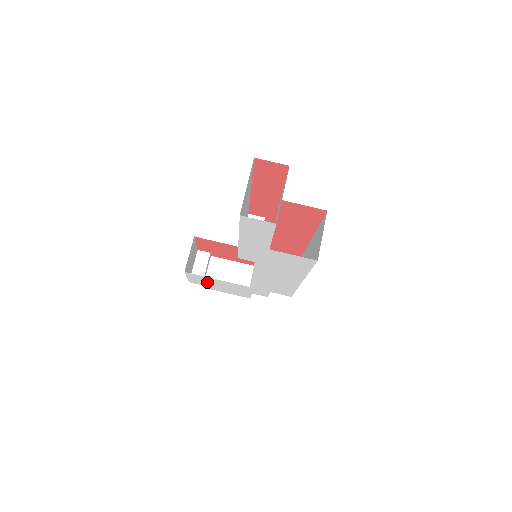
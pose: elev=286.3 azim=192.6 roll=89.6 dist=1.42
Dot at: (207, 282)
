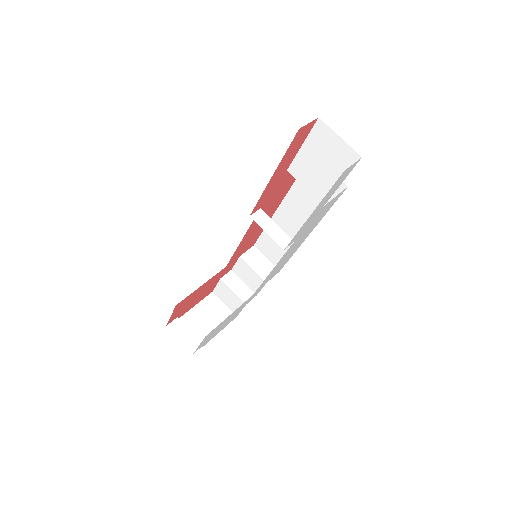
Dot at: (214, 332)
